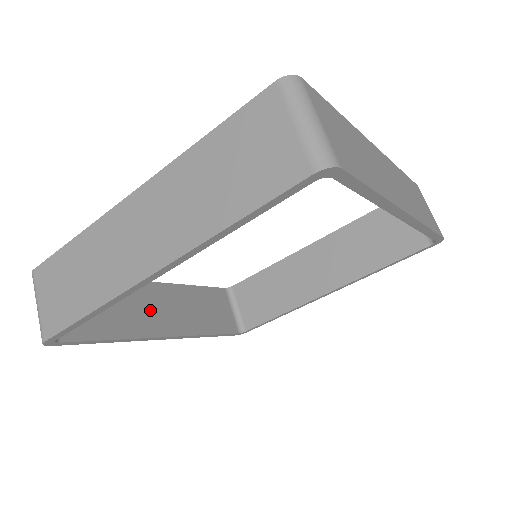
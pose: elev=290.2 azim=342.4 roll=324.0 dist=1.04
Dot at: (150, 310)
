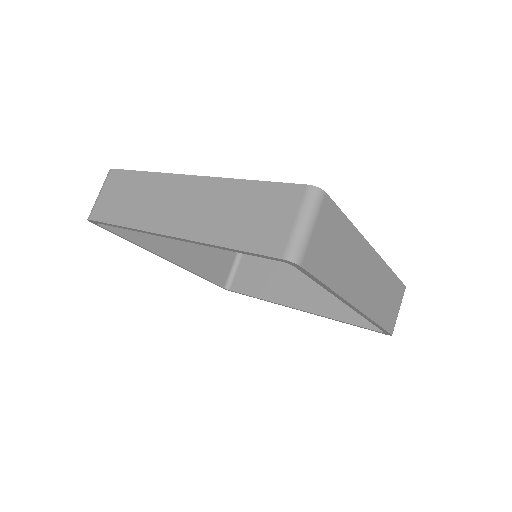
Dot at: occluded
